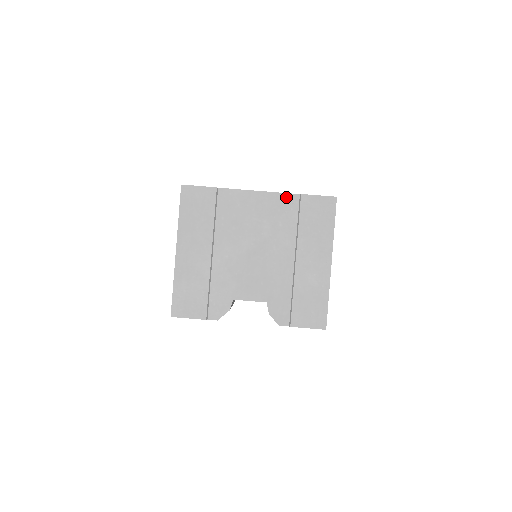
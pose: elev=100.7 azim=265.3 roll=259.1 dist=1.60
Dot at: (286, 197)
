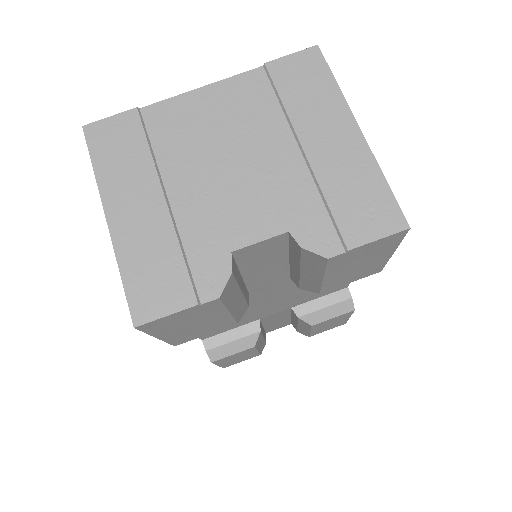
Dot at: (245, 77)
